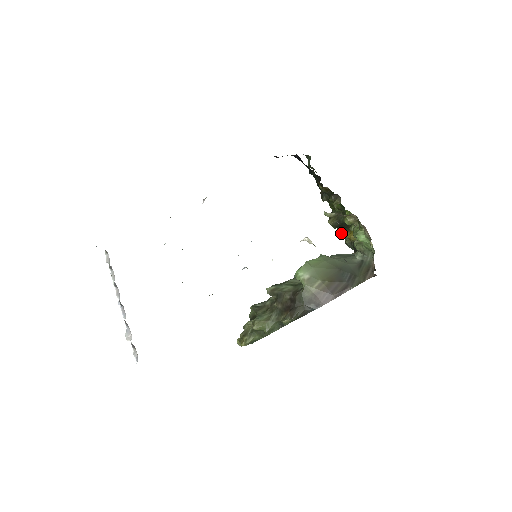
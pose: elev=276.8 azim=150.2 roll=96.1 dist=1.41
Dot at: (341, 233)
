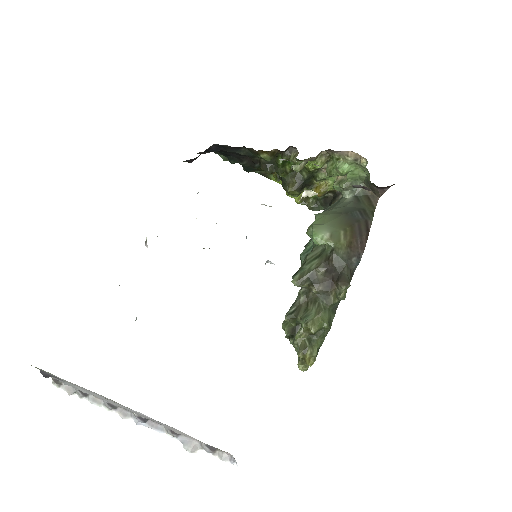
Dot at: (299, 202)
